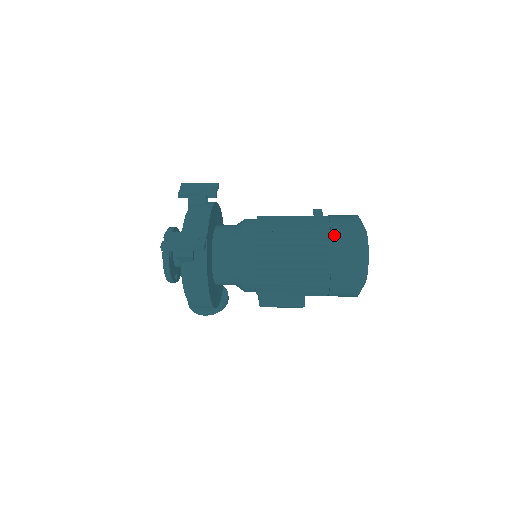
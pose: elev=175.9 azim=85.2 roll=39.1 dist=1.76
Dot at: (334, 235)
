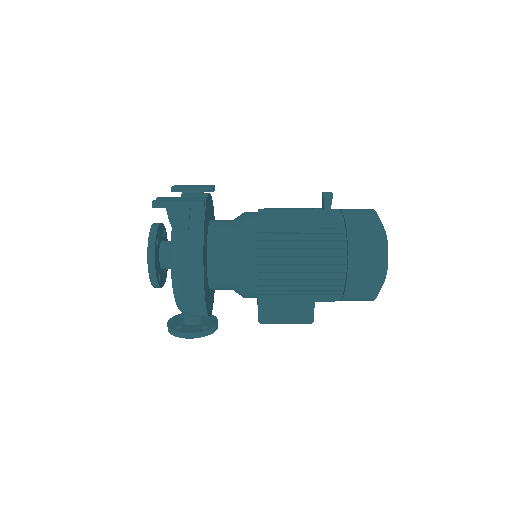
Dot at: (347, 215)
